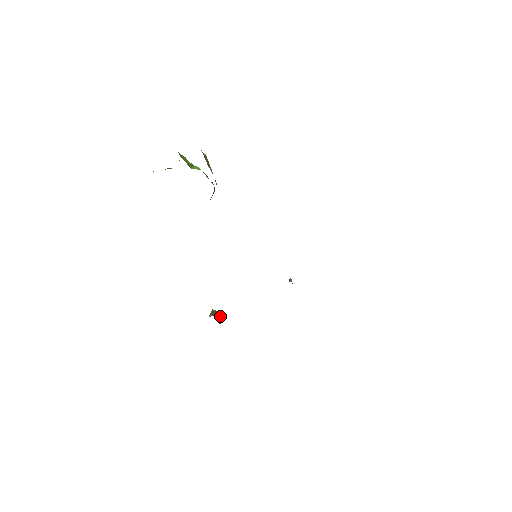
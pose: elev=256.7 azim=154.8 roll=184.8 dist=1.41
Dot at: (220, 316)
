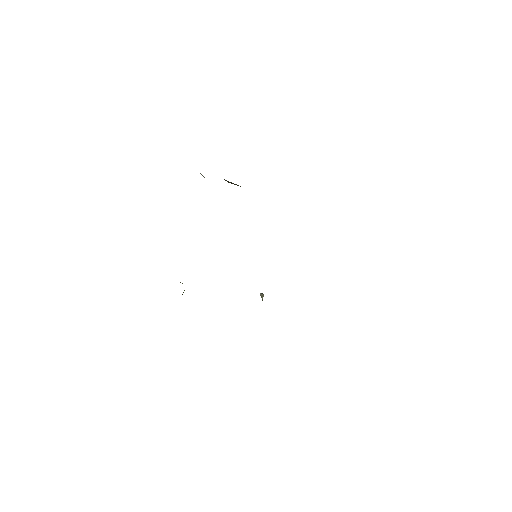
Dot at: (184, 290)
